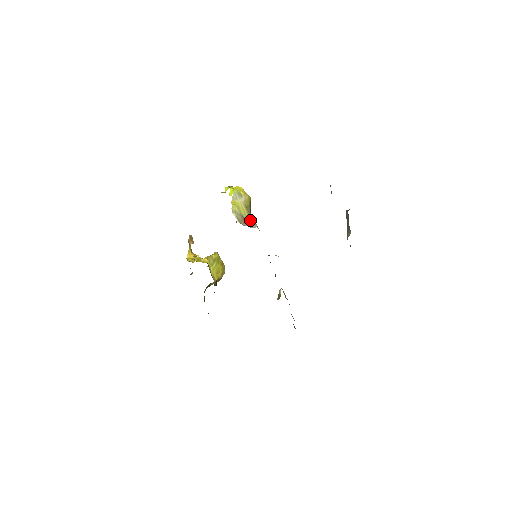
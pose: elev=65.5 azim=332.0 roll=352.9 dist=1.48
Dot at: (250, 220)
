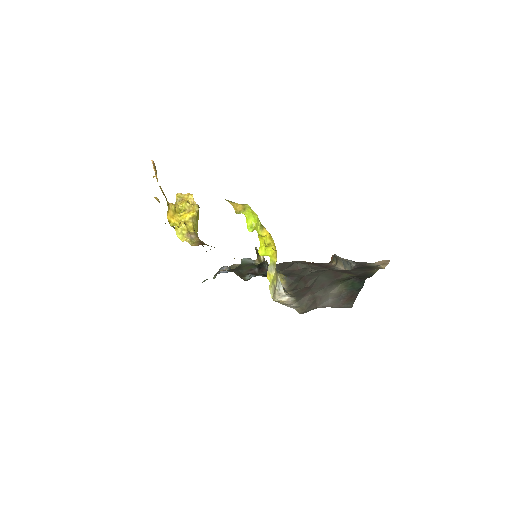
Dot at: (277, 280)
